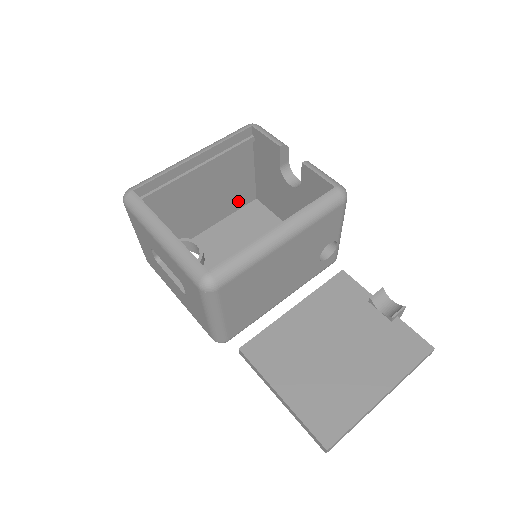
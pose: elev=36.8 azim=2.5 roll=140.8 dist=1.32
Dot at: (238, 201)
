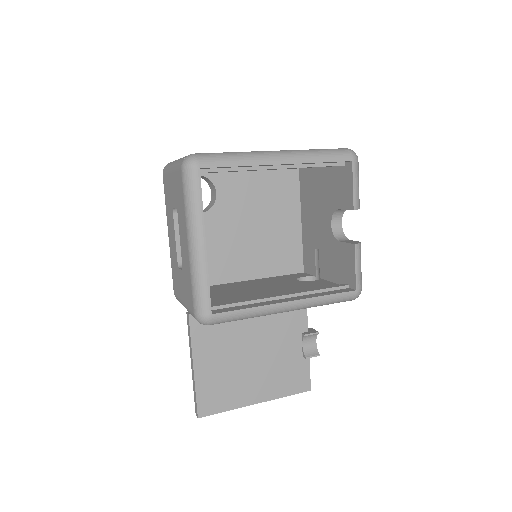
Dot at: occluded
